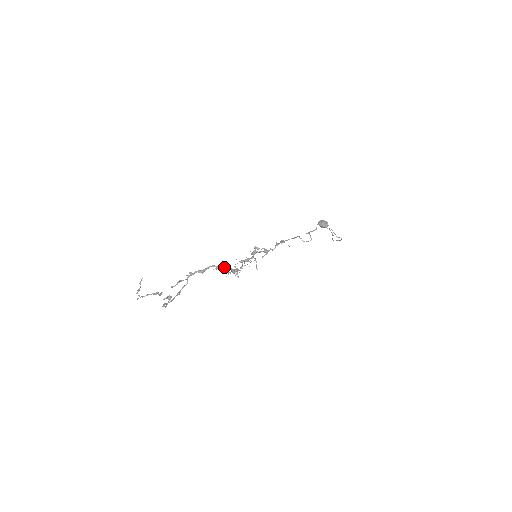
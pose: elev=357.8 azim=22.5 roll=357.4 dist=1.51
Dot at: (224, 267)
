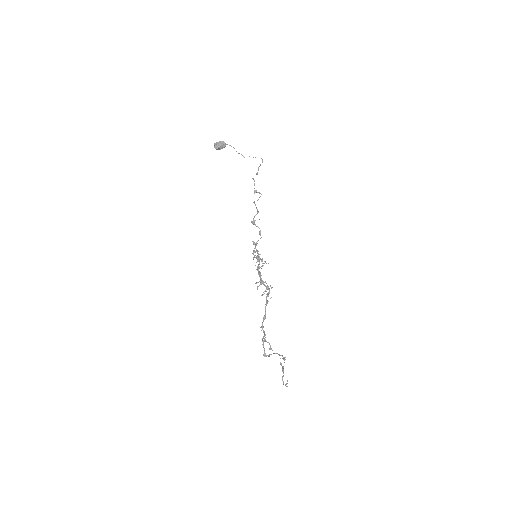
Dot at: occluded
